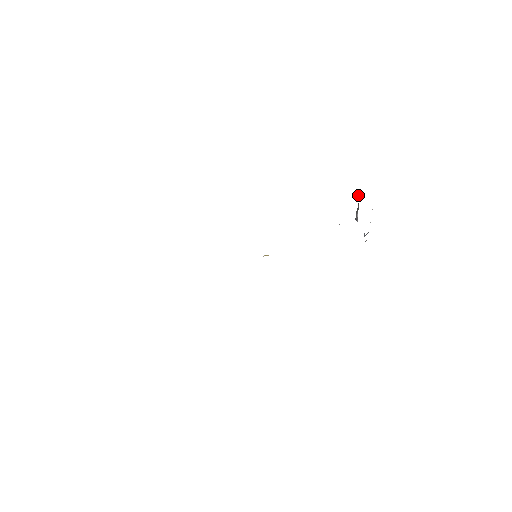
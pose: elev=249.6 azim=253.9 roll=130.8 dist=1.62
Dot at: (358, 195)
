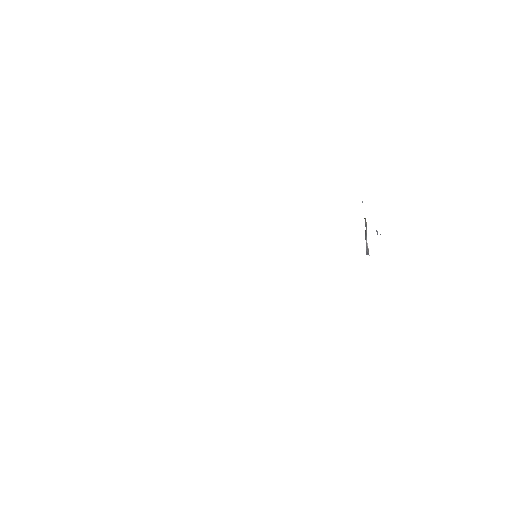
Dot at: occluded
